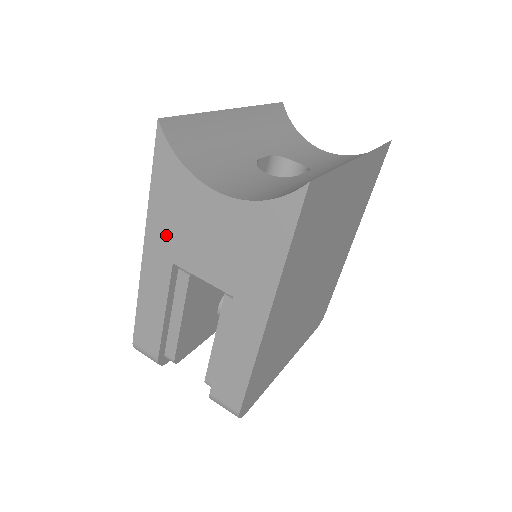
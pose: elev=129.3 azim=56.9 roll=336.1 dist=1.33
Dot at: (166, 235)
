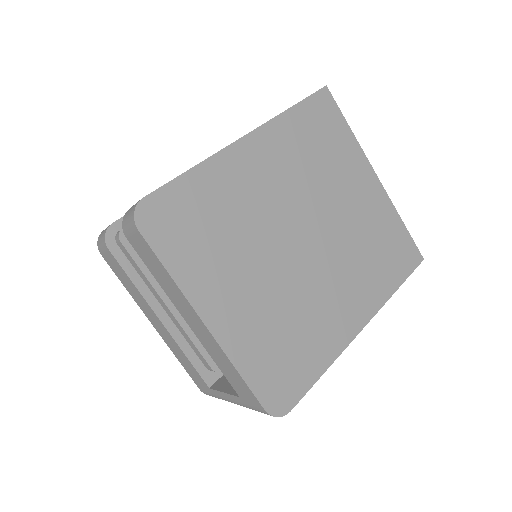
Dot at: occluded
